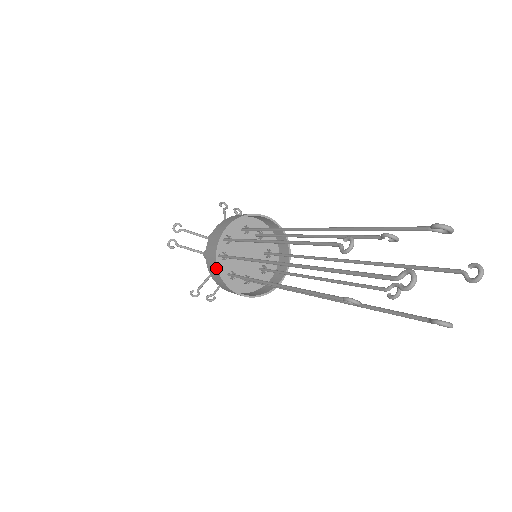
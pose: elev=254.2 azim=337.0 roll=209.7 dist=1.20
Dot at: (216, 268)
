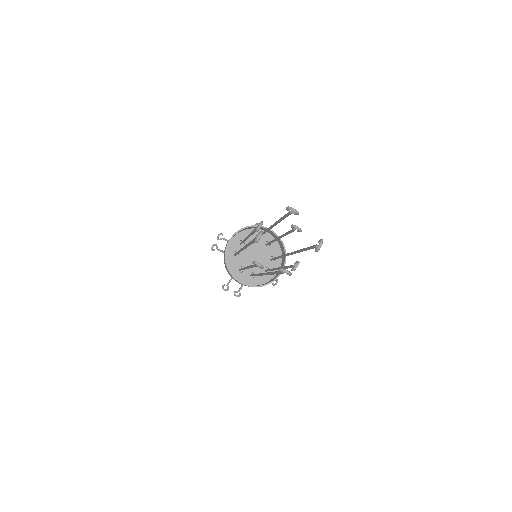
Dot at: (225, 259)
